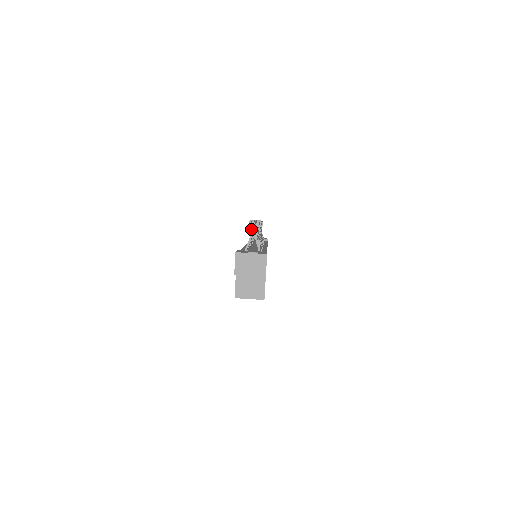
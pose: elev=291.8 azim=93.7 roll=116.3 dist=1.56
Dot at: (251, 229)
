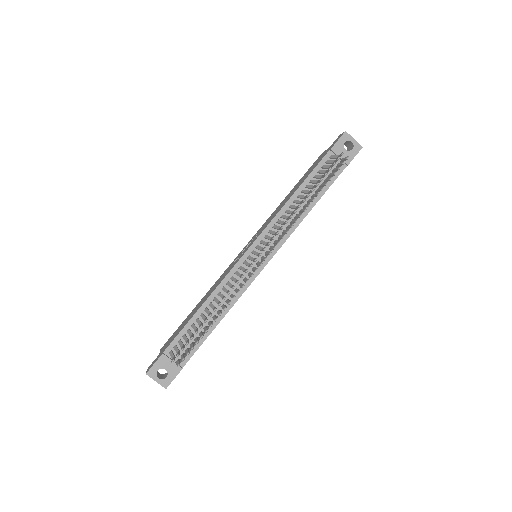
Dot at: occluded
